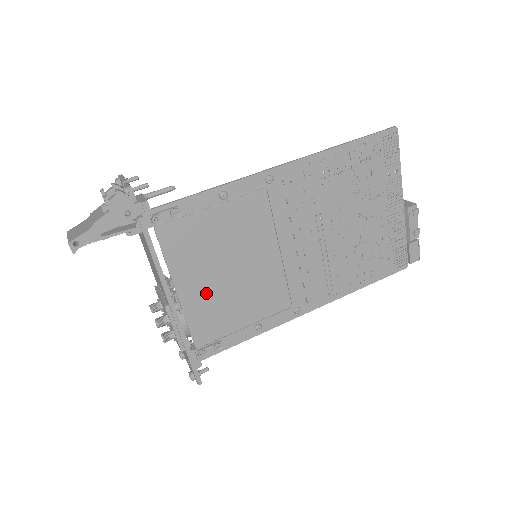
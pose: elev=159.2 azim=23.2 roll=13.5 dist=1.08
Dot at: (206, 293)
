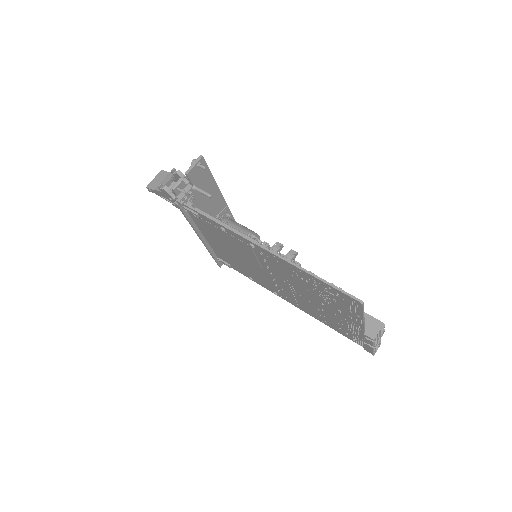
Dot at: (219, 247)
